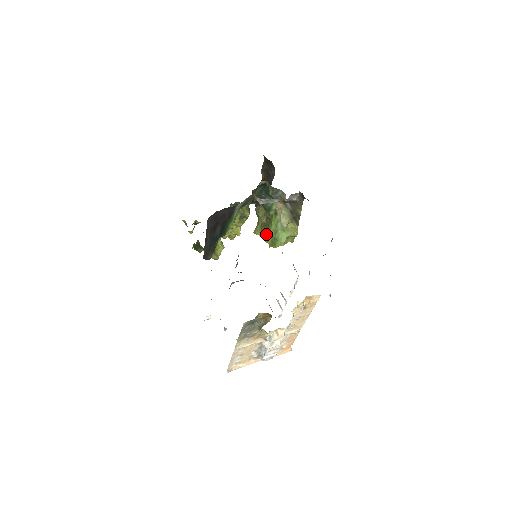
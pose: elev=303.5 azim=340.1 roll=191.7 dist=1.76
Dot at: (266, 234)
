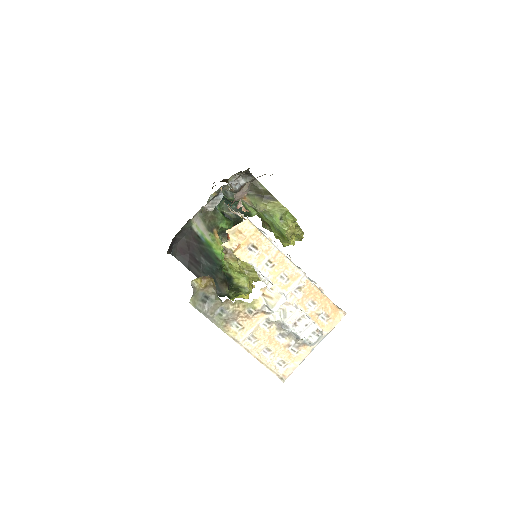
Dot at: (278, 236)
